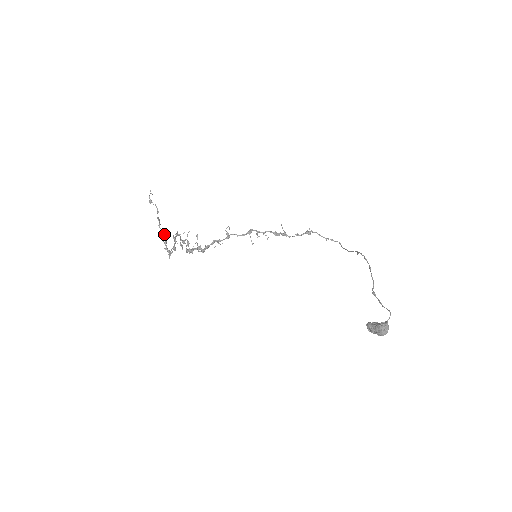
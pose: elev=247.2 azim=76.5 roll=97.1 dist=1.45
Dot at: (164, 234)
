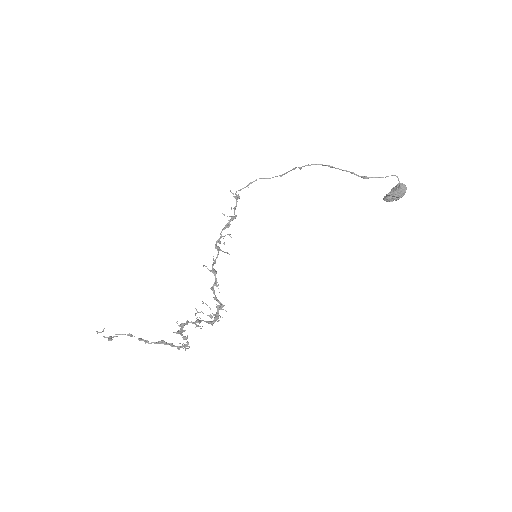
Dot at: (163, 342)
